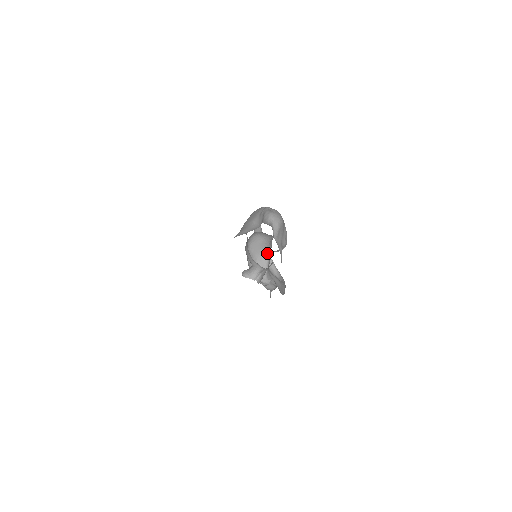
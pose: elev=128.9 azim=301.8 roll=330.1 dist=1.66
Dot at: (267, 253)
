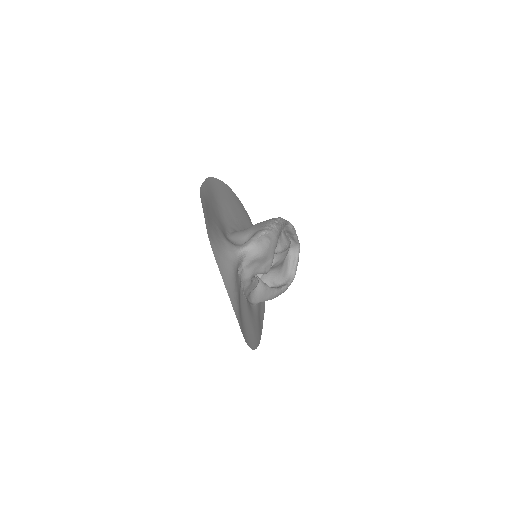
Dot at: (275, 257)
